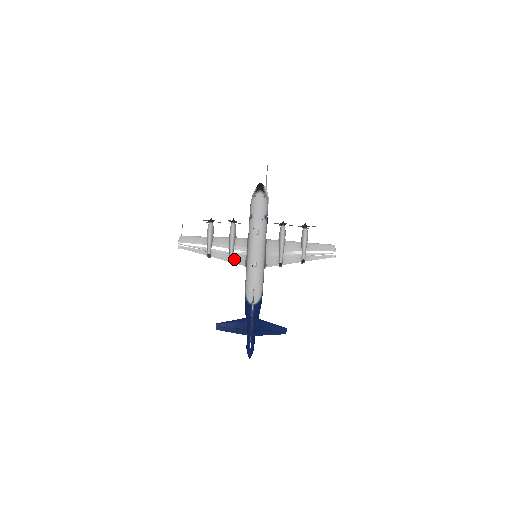
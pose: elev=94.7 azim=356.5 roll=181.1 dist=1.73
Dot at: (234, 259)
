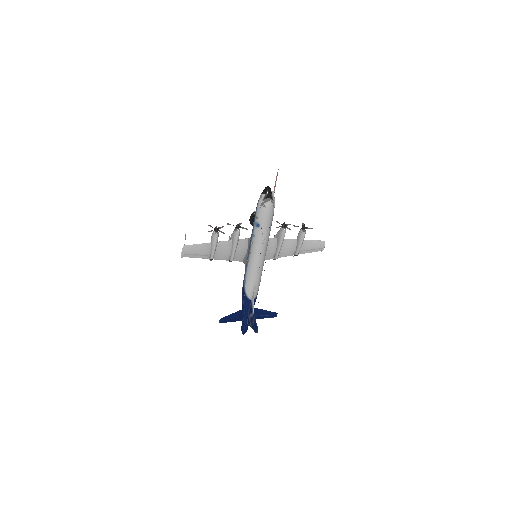
Dot at: (234, 258)
